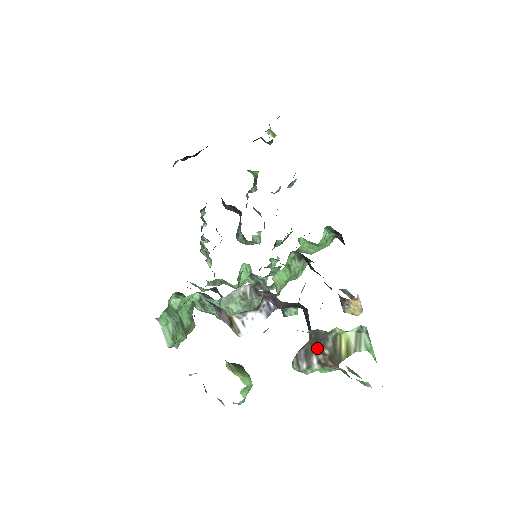
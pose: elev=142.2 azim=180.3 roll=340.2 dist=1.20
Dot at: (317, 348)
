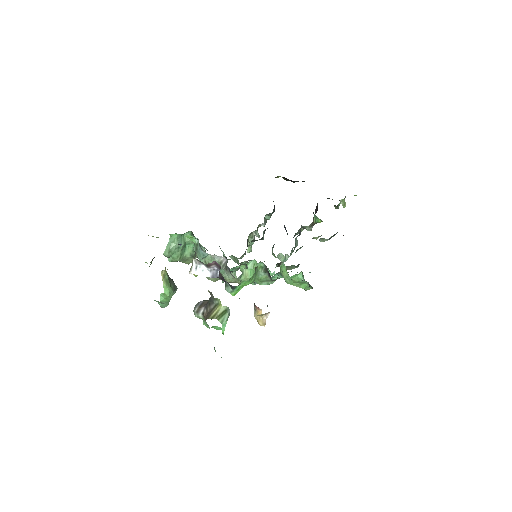
Dot at: (207, 305)
